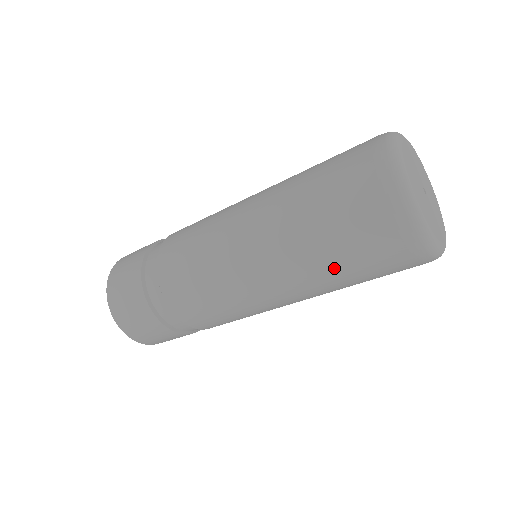
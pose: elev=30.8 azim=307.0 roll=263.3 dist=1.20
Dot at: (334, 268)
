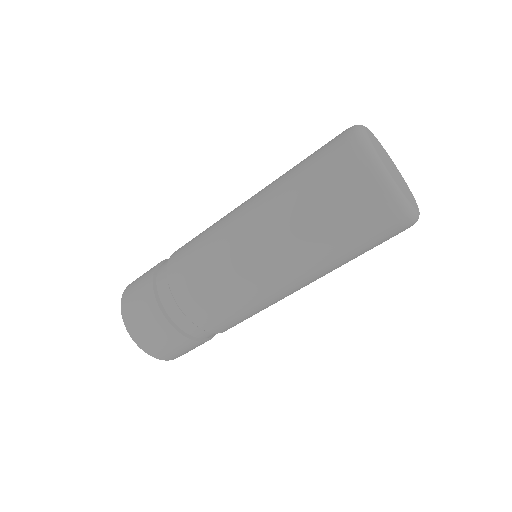
Dot at: (325, 240)
